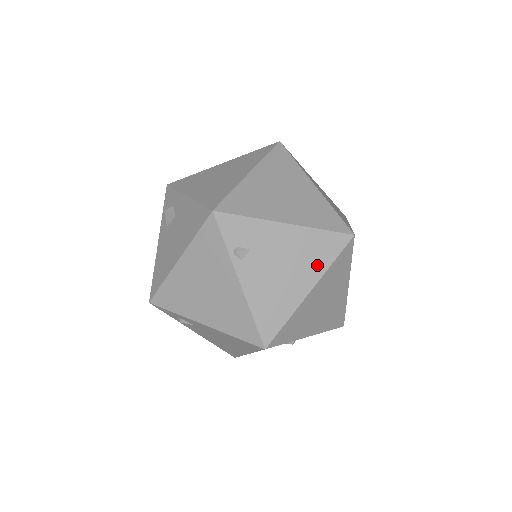
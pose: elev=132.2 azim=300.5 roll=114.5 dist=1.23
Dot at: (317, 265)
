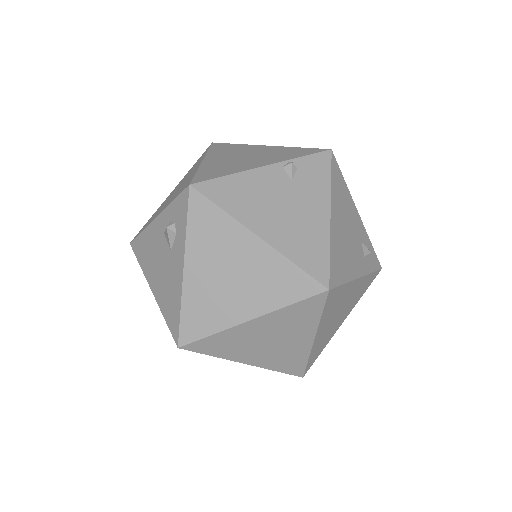
Dot at: occluded
